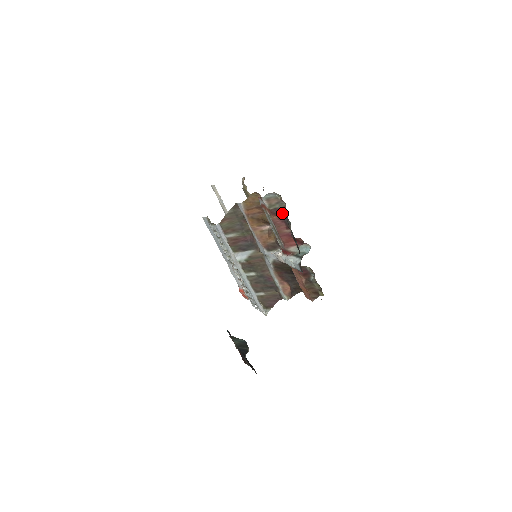
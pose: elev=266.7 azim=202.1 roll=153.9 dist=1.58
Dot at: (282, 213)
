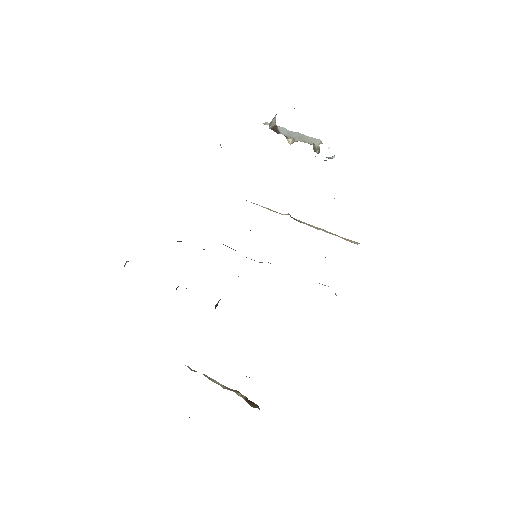
Dot at: occluded
